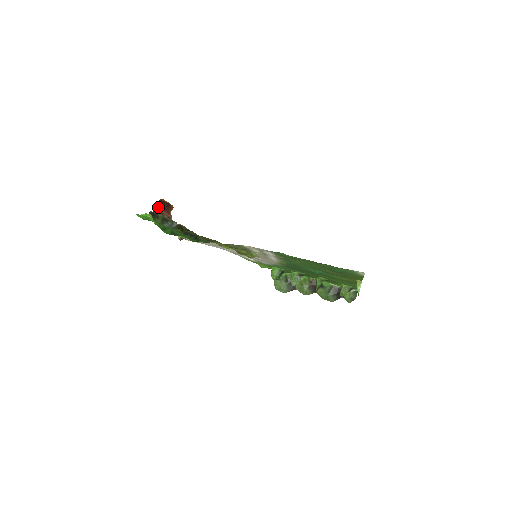
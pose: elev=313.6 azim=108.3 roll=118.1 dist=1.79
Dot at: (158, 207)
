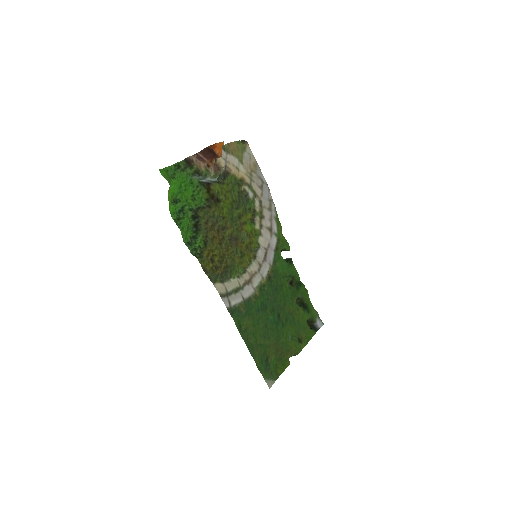
Dot at: (202, 152)
